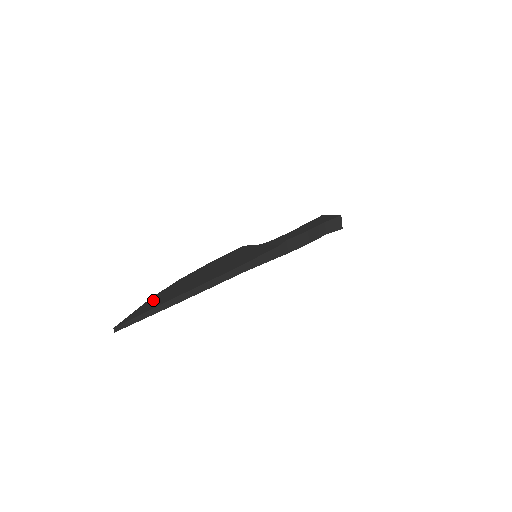
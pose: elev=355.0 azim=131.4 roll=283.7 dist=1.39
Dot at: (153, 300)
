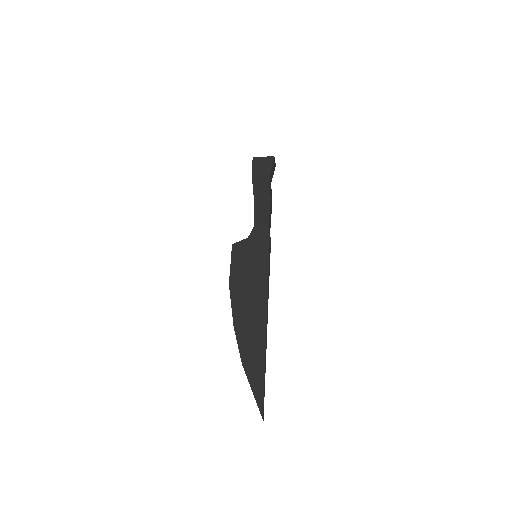
Dot at: (250, 369)
